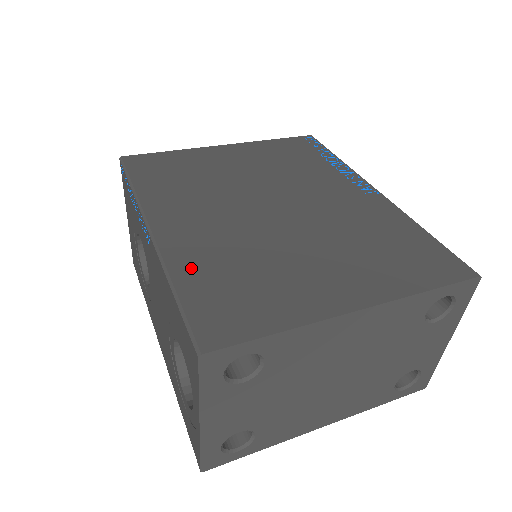
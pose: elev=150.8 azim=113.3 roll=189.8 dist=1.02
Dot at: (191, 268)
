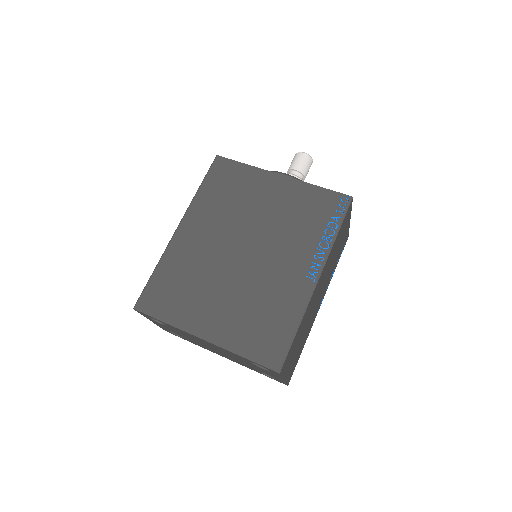
Dot at: (169, 265)
